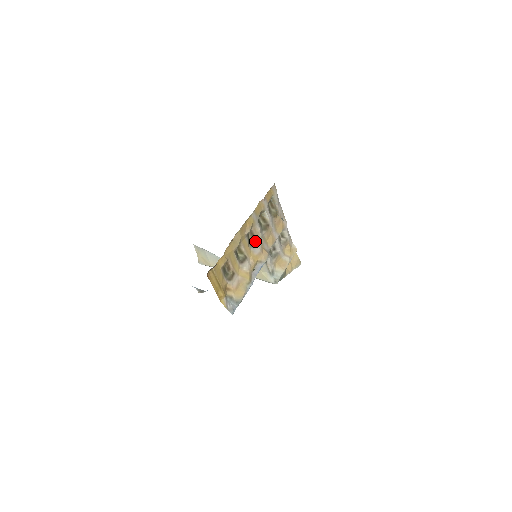
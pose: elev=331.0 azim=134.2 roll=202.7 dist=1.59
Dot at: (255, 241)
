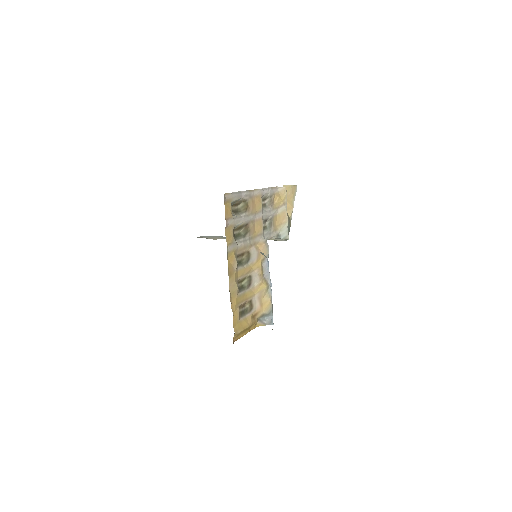
Dot at: (247, 254)
